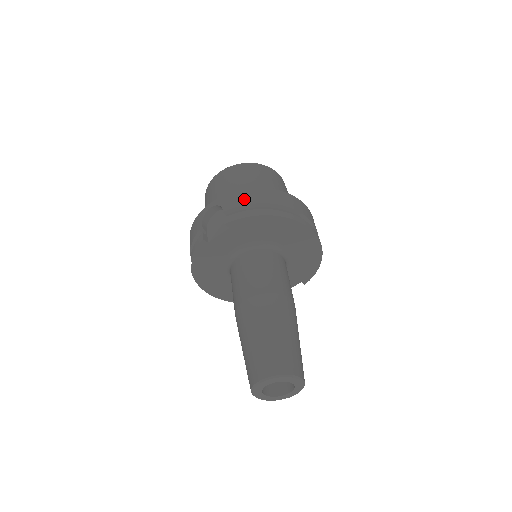
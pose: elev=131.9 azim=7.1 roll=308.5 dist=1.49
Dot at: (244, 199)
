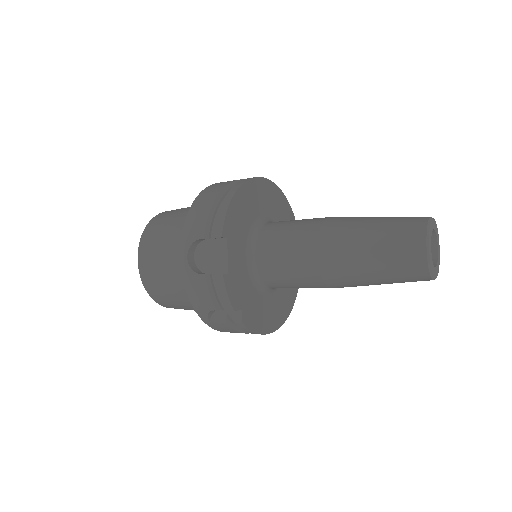
Dot at: (201, 213)
